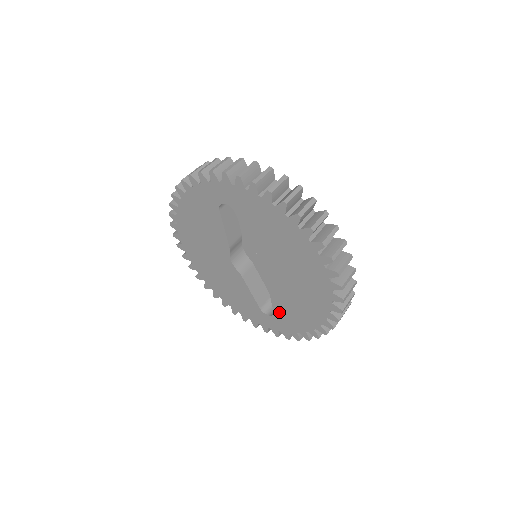
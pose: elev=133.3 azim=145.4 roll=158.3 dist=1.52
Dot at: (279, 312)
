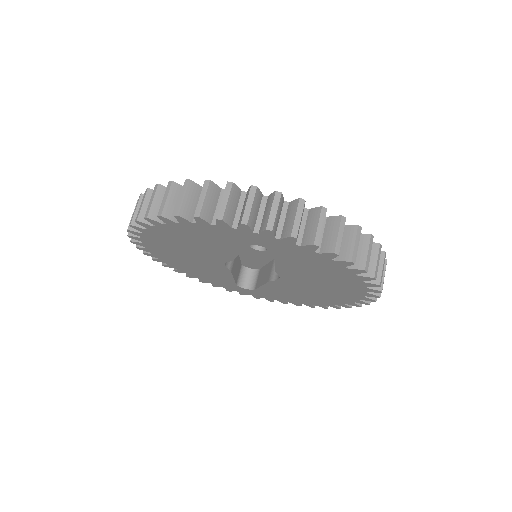
Dot at: (263, 291)
